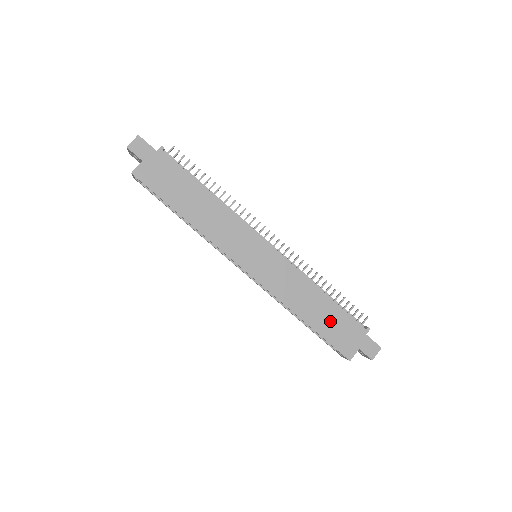
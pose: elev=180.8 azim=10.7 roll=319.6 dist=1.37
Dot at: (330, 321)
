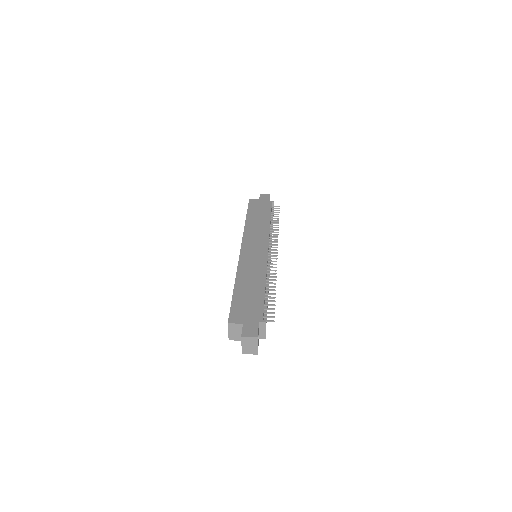
Dot at: (248, 297)
